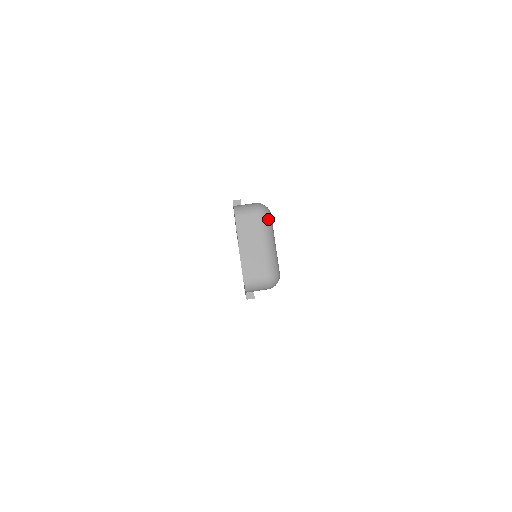
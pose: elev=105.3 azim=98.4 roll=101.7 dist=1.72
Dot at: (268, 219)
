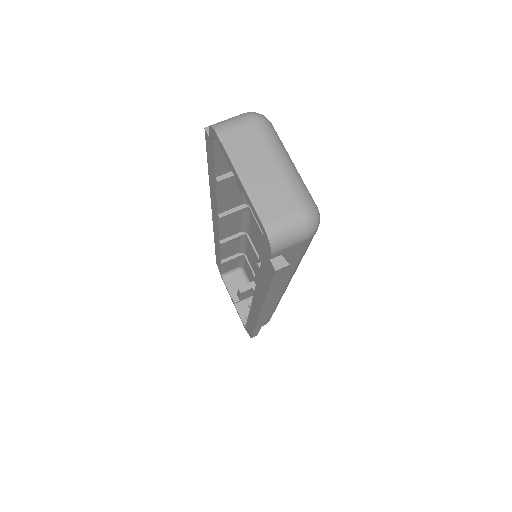
Dot at: (271, 128)
